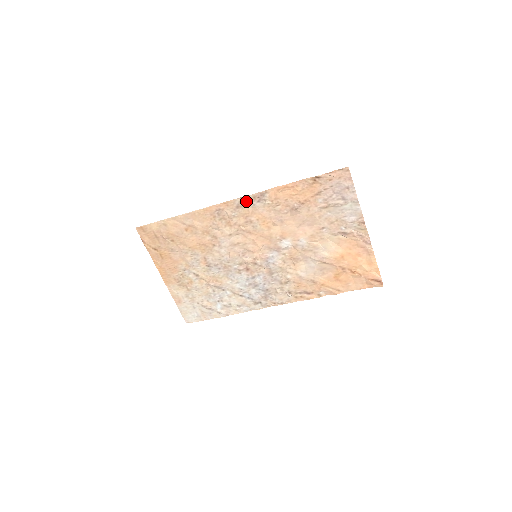
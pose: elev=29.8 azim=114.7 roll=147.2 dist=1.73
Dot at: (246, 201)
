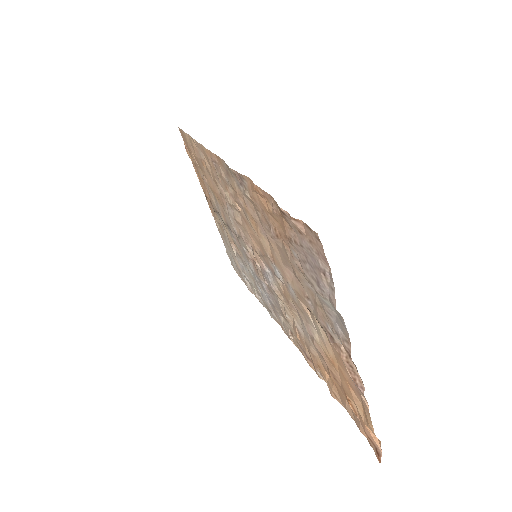
Dot at: (231, 172)
